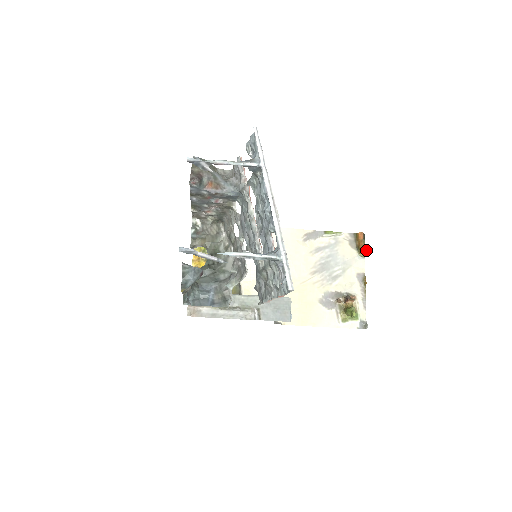
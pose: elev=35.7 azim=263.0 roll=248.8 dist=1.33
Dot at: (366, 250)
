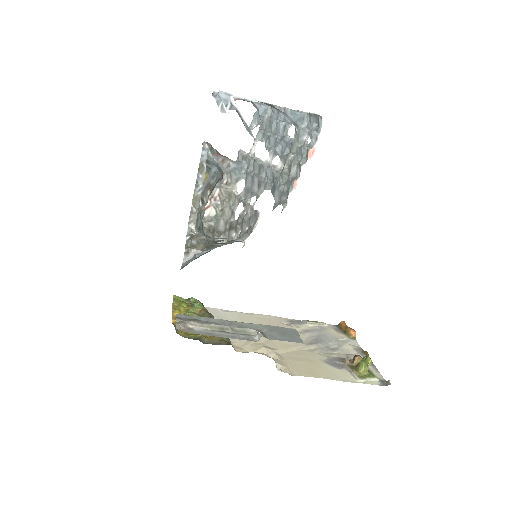
Dot at: (354, 331)
